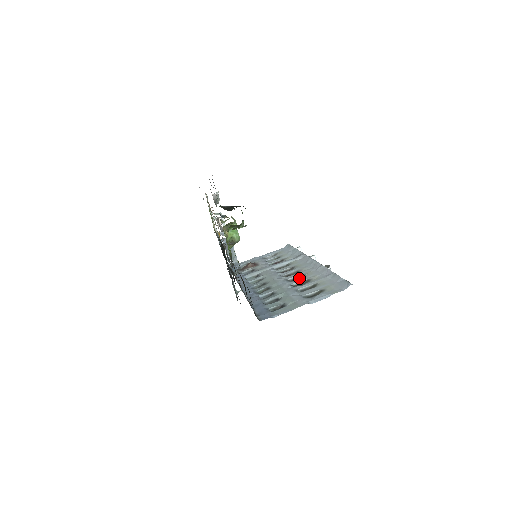
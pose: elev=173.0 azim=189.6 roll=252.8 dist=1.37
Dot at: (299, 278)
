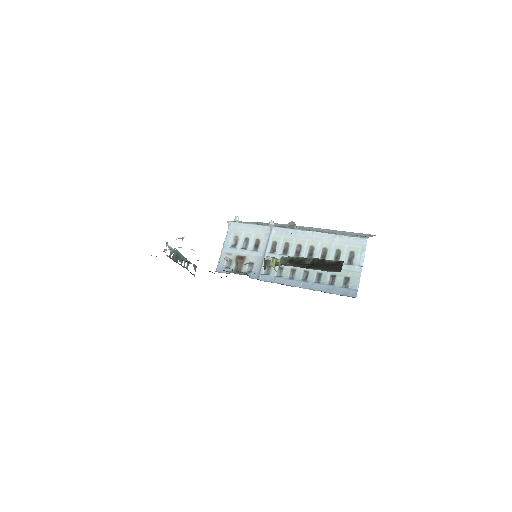
Dot at: (312, 251)
